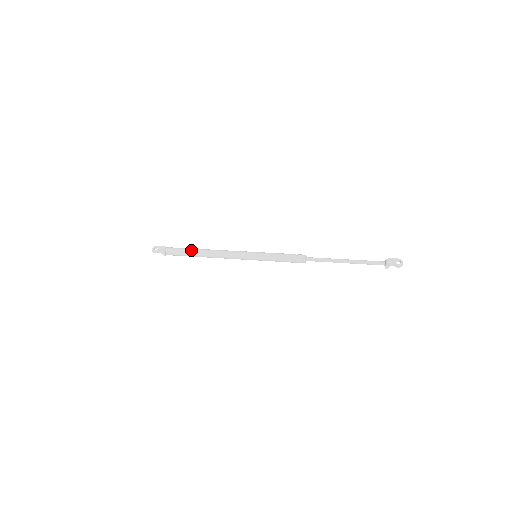
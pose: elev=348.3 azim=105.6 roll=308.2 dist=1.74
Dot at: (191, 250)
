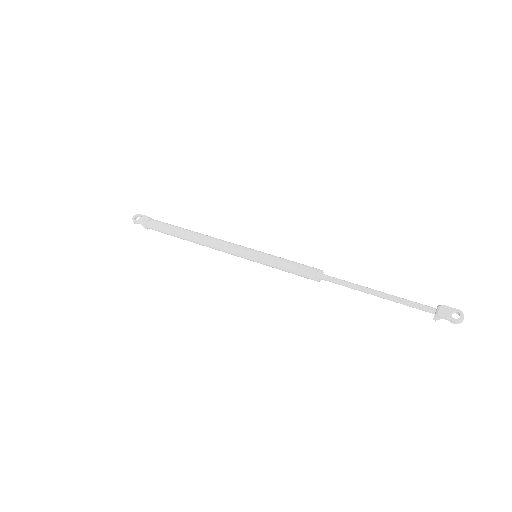
Dot at: (177, 230)
